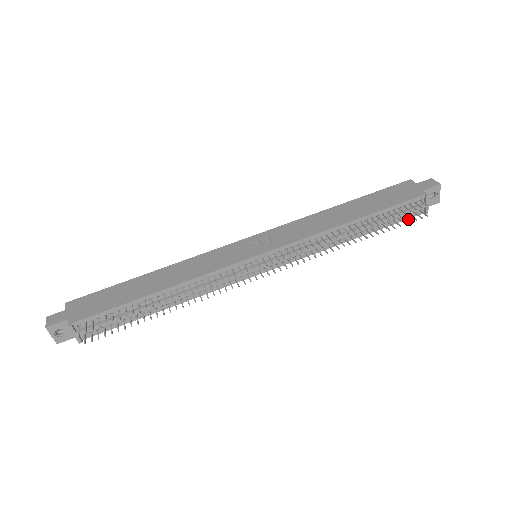
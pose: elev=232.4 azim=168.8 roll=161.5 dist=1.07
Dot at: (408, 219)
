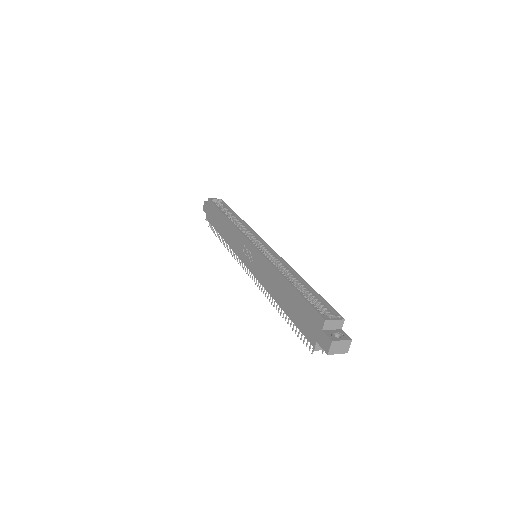
Dot at: occluded
